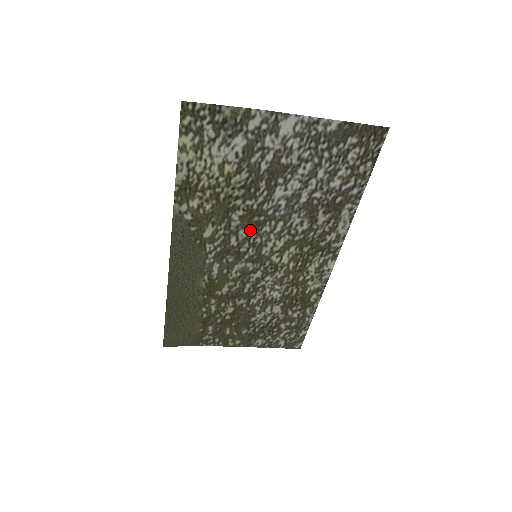
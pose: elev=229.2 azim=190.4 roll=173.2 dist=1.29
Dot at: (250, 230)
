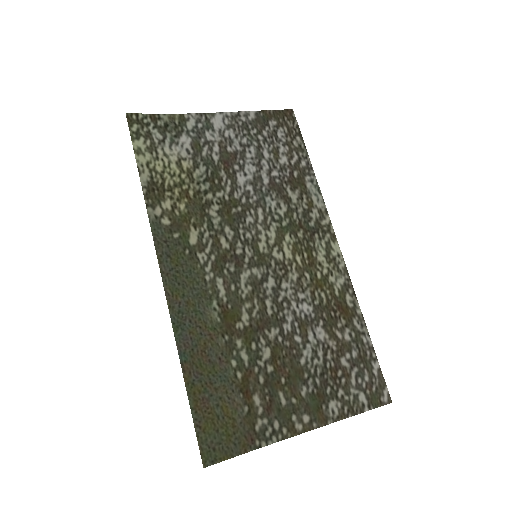
Dot at: (234, 225)
